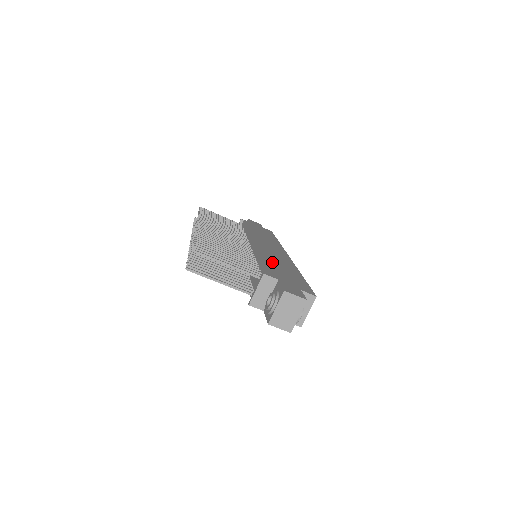
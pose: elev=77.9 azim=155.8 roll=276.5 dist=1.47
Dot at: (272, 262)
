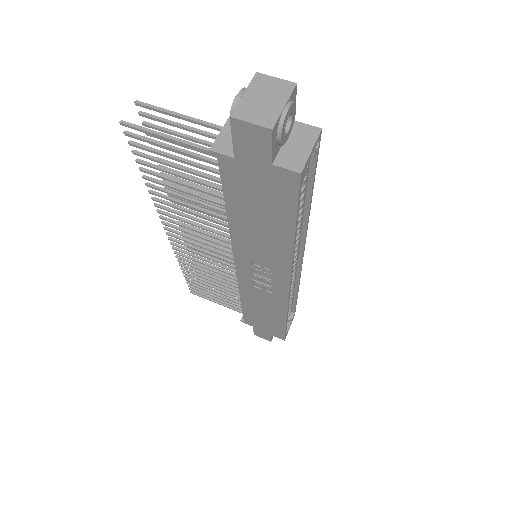
Dot at: occluded
